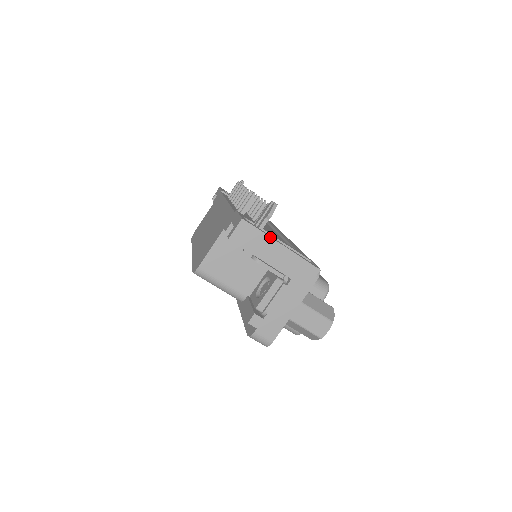
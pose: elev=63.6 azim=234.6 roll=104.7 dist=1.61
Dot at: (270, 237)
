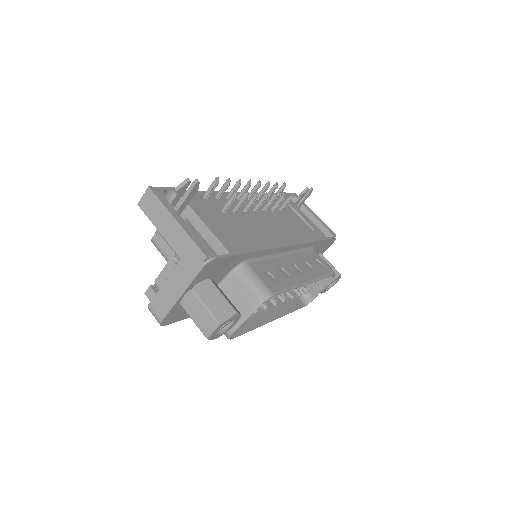
Dot at: (168, 210)
